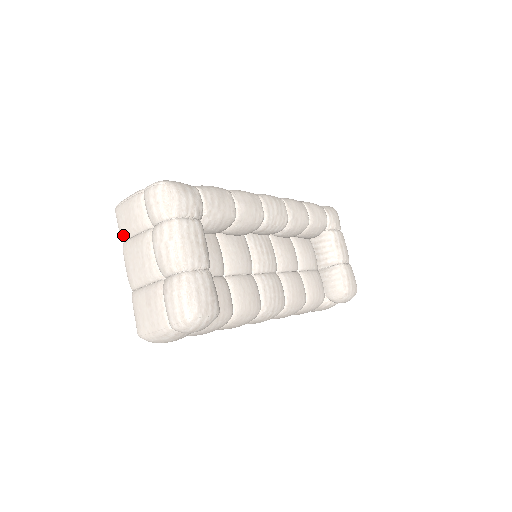
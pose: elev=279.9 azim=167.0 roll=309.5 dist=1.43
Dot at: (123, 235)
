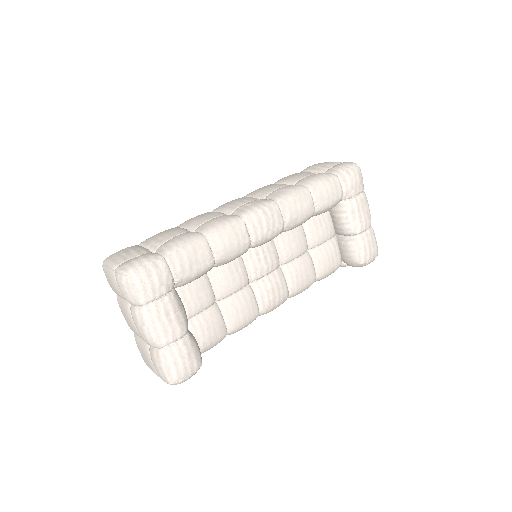
Dot at: occluded
